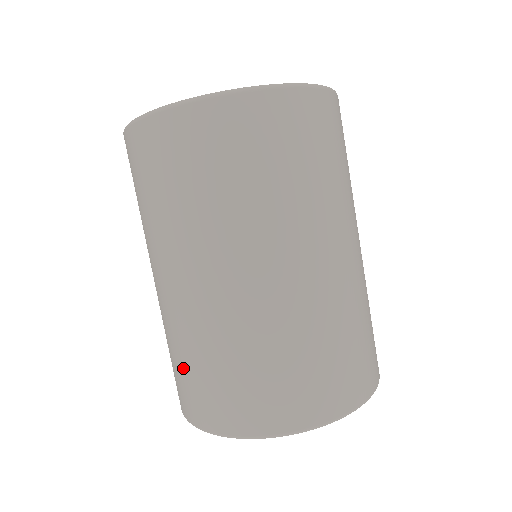
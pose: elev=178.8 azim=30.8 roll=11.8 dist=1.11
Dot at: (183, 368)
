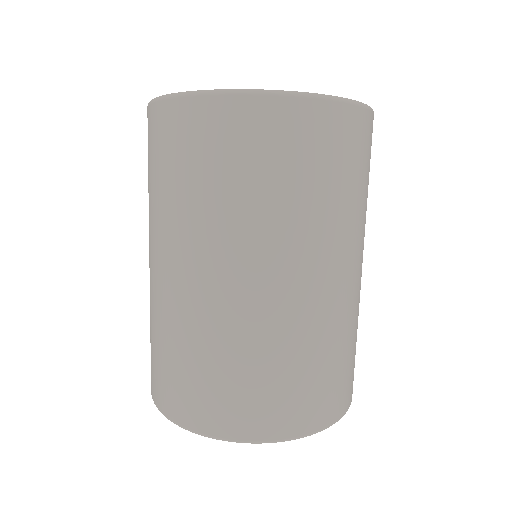
Dot at: (219, 375)
